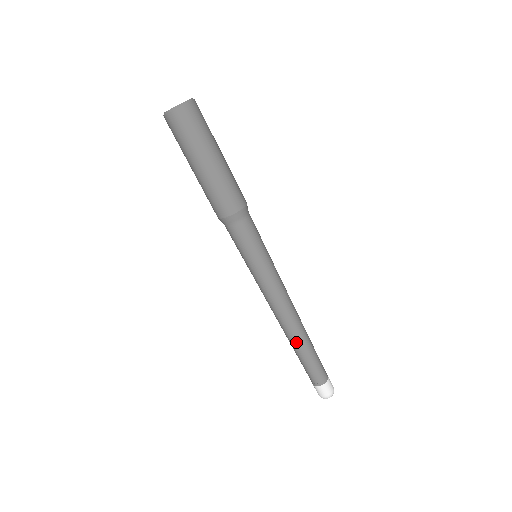
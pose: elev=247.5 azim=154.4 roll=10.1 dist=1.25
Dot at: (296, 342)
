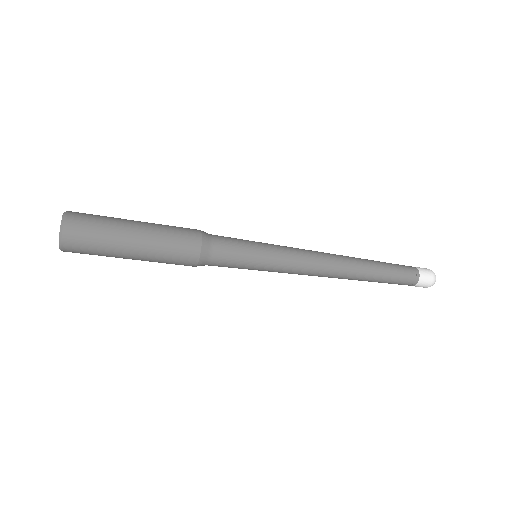
Dot at: (358, 280)
